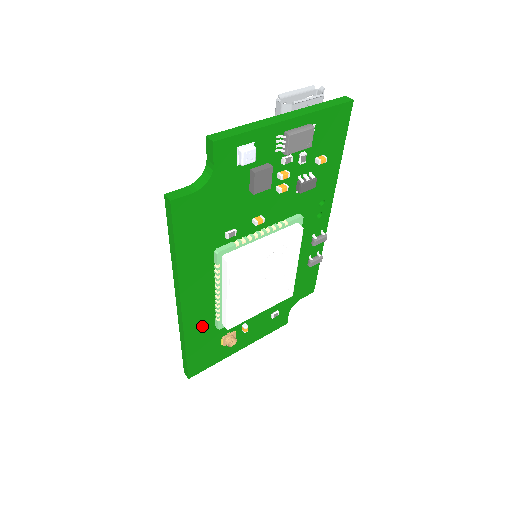
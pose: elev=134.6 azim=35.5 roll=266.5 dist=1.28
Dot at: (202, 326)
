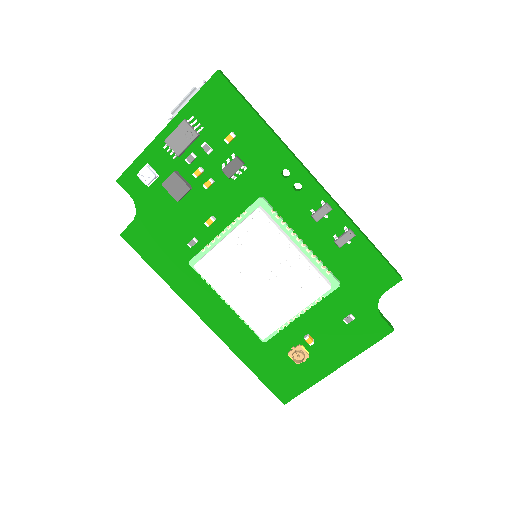
Dot at: (247, 340)
